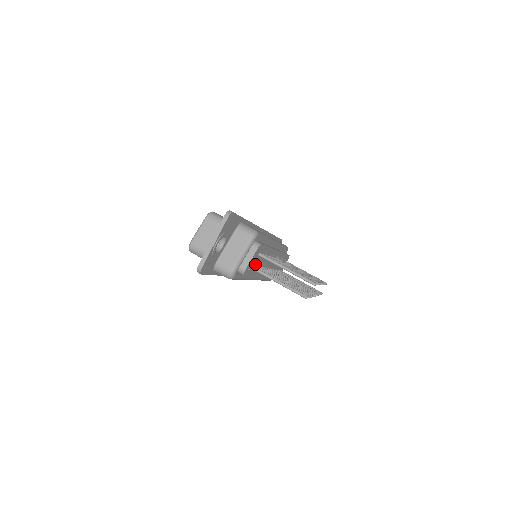
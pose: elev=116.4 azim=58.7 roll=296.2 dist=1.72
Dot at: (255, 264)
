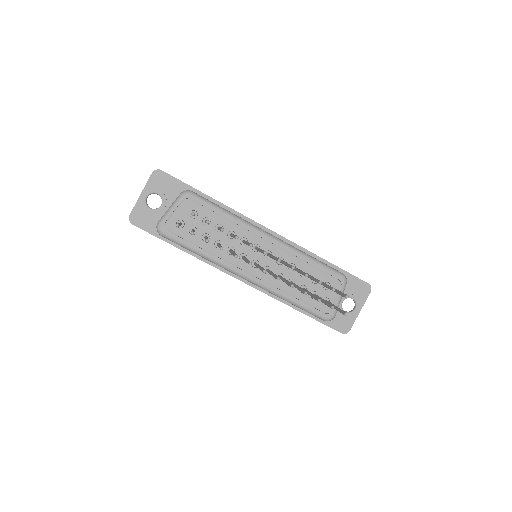
Dot at: occluded
